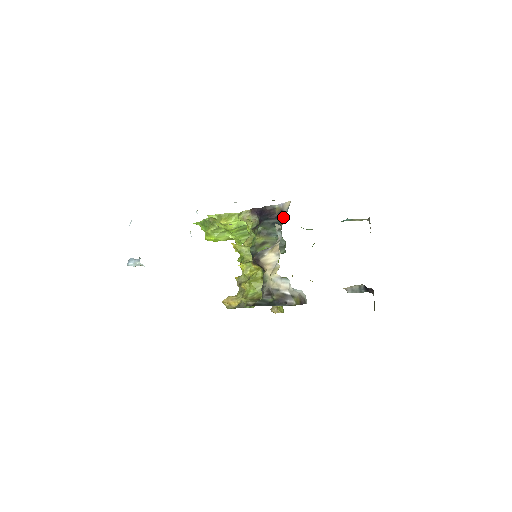
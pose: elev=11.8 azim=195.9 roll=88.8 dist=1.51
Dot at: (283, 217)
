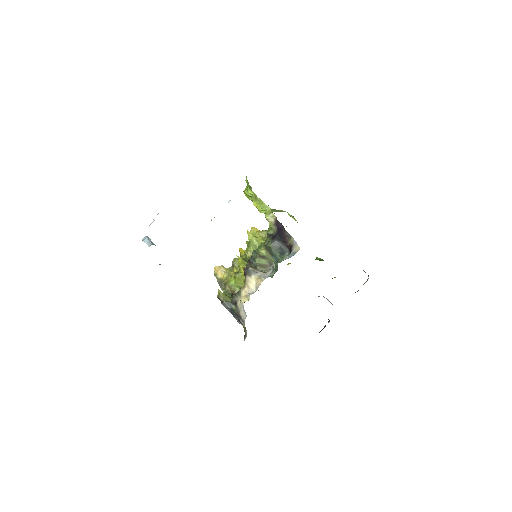
Dot at: (290, 251)
